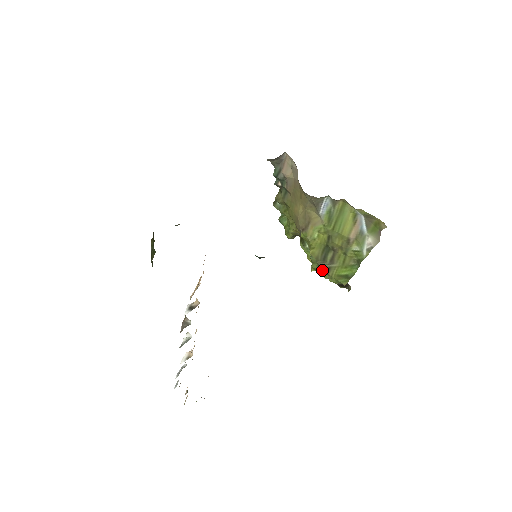
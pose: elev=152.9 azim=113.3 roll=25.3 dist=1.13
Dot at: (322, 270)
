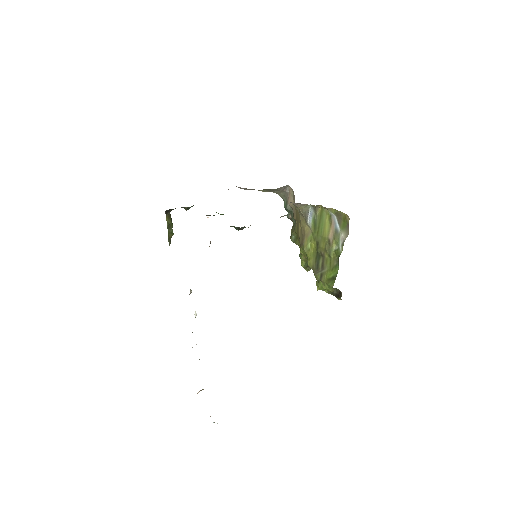
Dot at: (317, 278)
